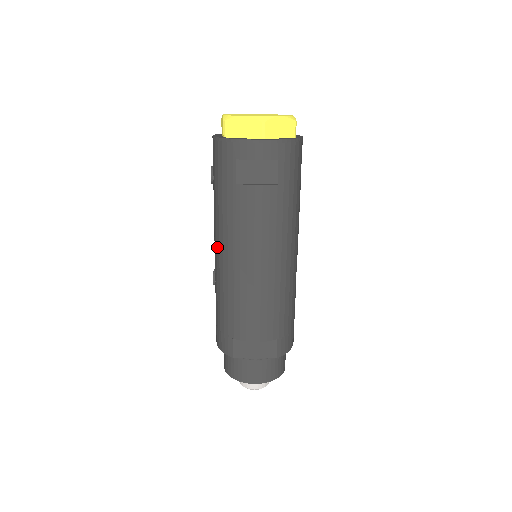
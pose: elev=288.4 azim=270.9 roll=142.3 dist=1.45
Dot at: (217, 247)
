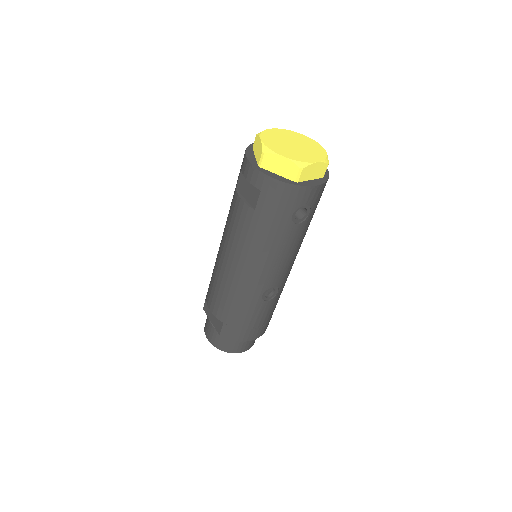
Dot at: occluded
